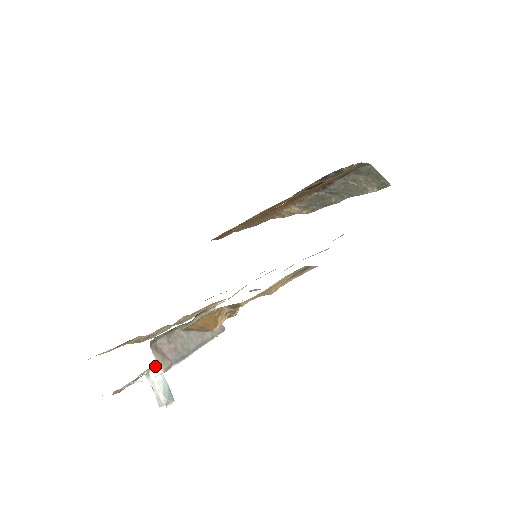
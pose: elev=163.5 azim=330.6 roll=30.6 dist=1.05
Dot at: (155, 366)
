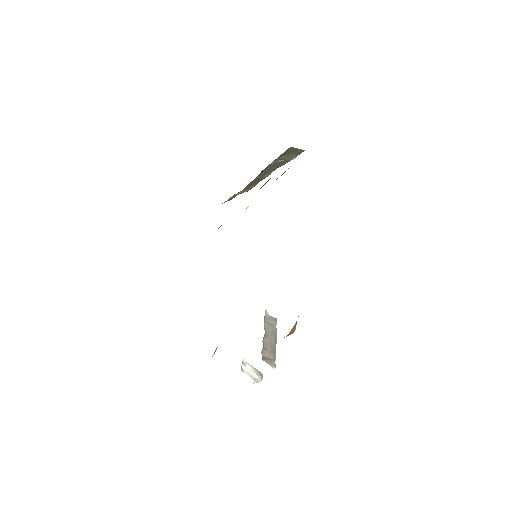
Dot at: (242, 362)
